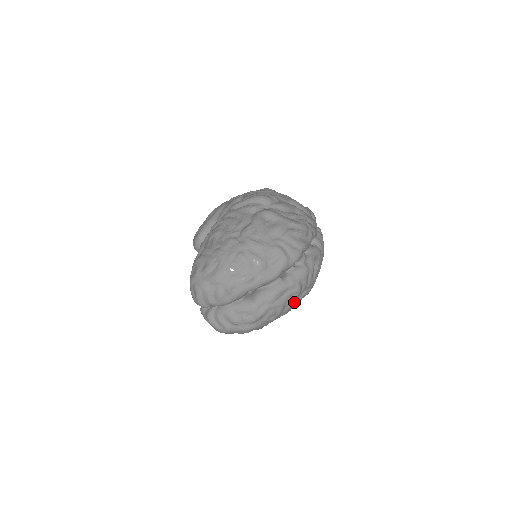
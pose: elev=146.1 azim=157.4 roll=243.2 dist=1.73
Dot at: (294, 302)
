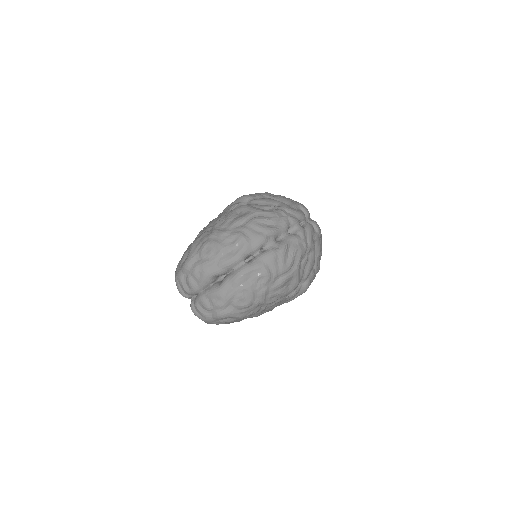
Dot at: (267, 288)
